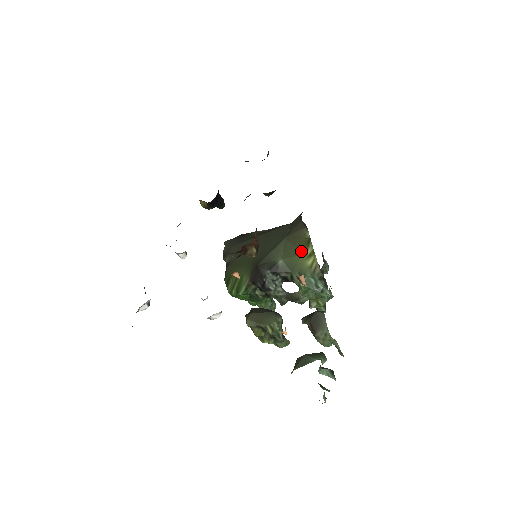
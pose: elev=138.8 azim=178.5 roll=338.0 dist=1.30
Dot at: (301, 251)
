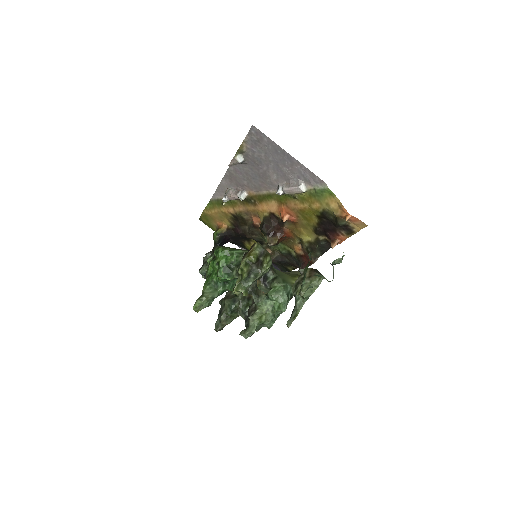
Dot at: (291, 276)
